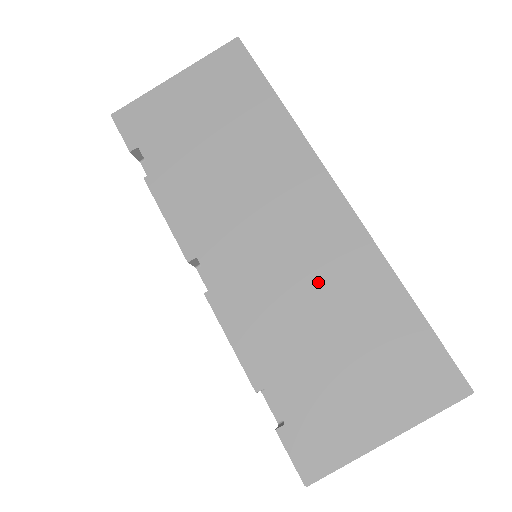
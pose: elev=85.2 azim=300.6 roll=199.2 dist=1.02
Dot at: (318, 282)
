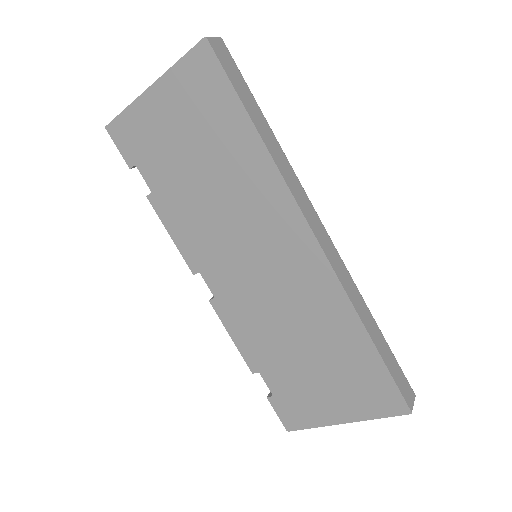
Dot at: (295, 311)
